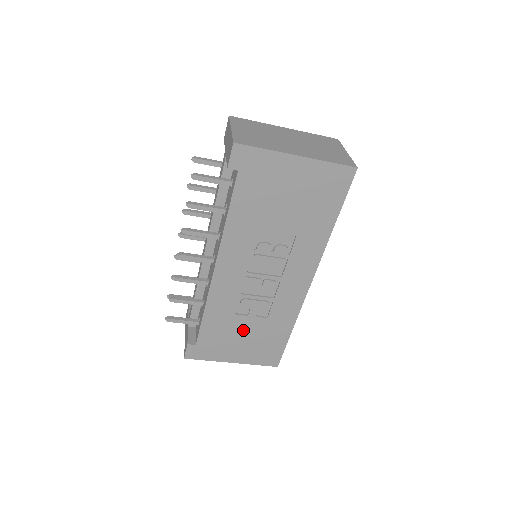
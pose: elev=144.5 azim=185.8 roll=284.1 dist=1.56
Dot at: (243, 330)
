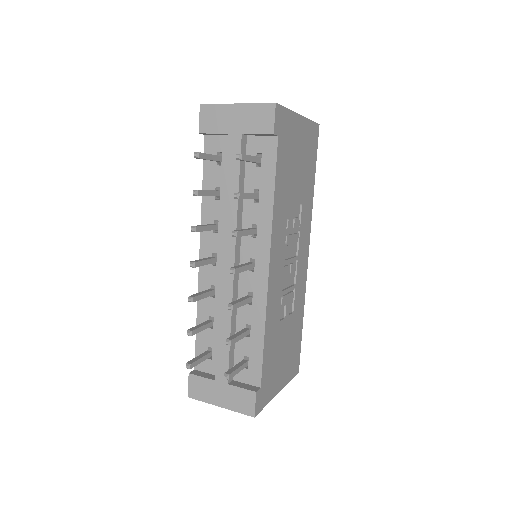
Dot at: (283, 339)
